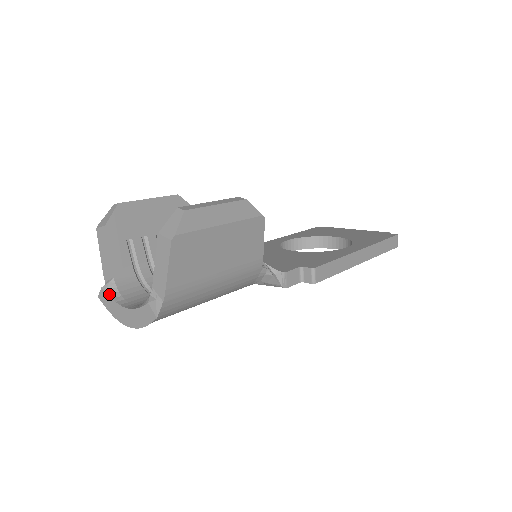
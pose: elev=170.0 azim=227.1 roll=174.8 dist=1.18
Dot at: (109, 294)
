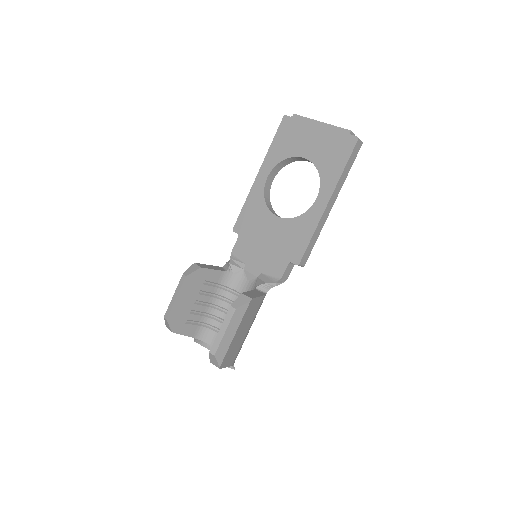
Dot at: (200, 344)
